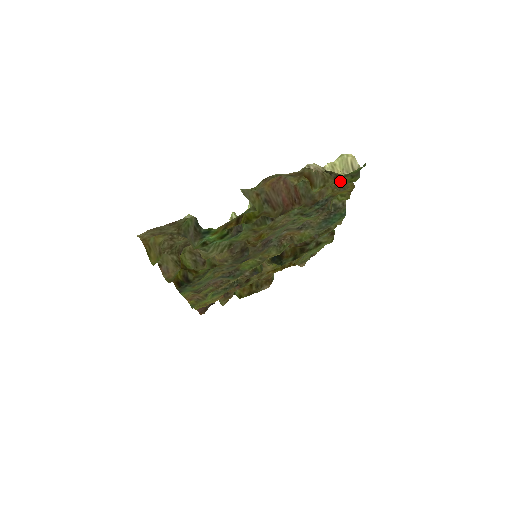
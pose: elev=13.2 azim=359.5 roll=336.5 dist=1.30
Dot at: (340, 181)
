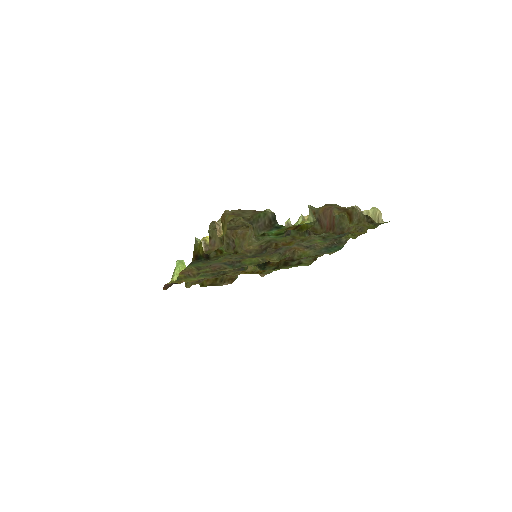
Dot at: occluded
